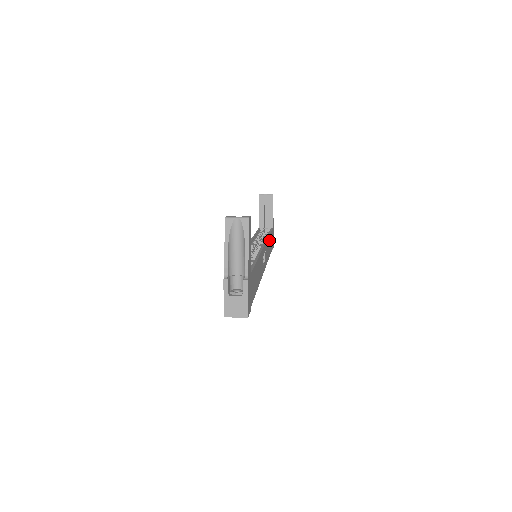
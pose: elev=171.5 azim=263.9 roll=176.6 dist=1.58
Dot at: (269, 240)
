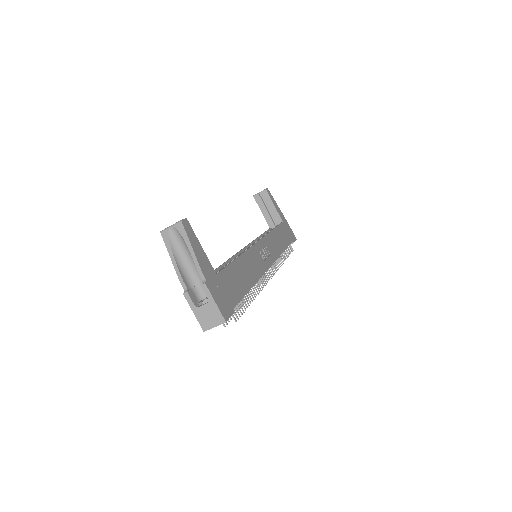
Dot at: (276, 234)
